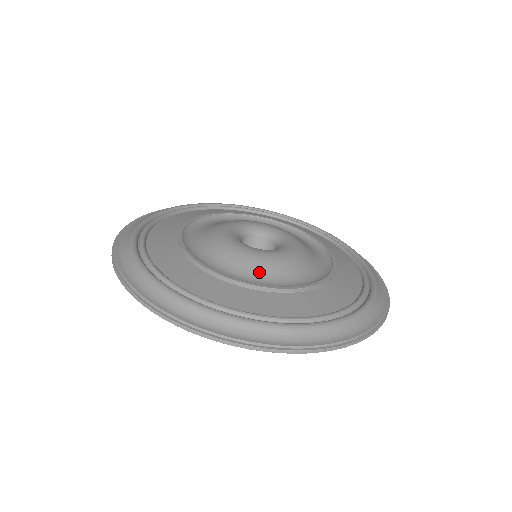
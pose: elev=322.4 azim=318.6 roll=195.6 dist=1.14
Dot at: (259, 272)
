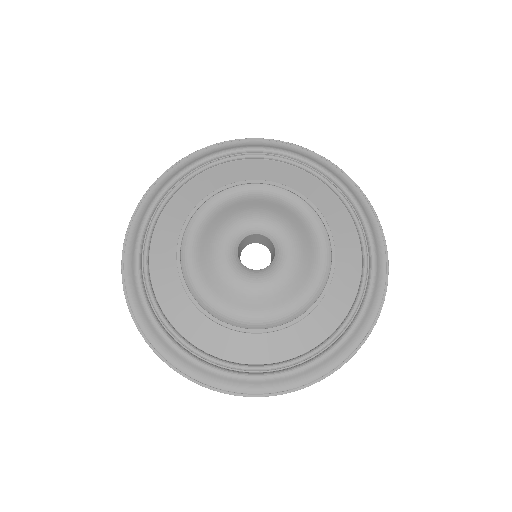
Dot at: (295, 293)
